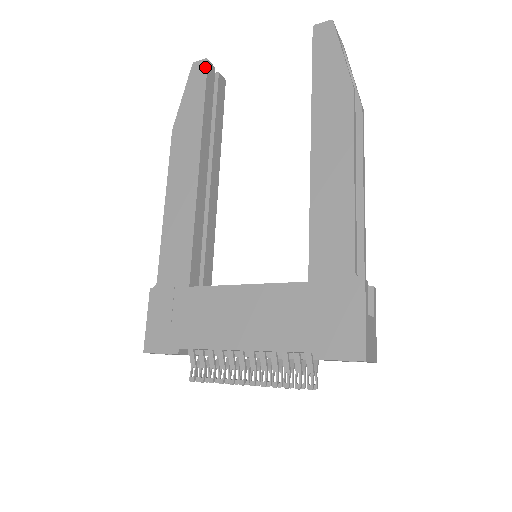
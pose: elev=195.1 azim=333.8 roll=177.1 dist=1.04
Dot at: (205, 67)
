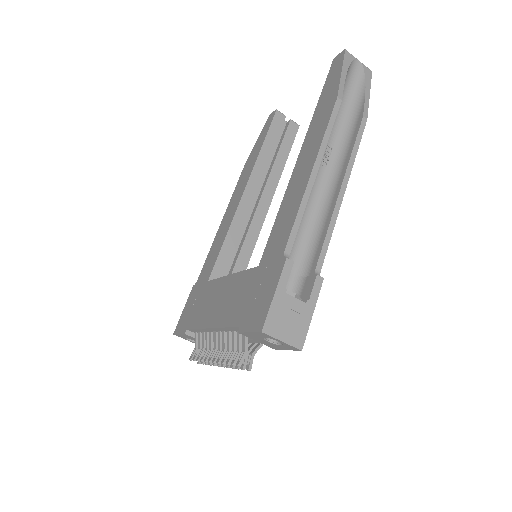
Dot at: (273, 116)
